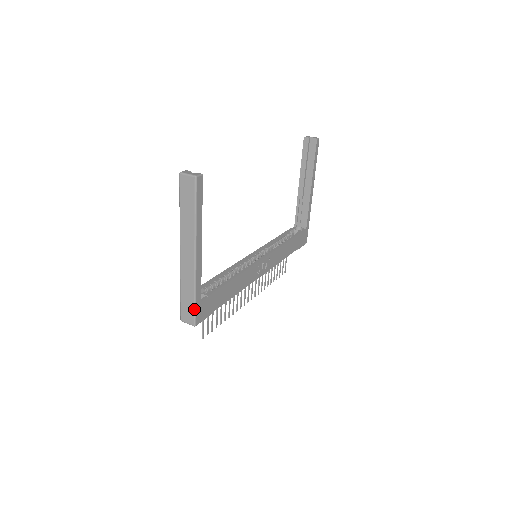
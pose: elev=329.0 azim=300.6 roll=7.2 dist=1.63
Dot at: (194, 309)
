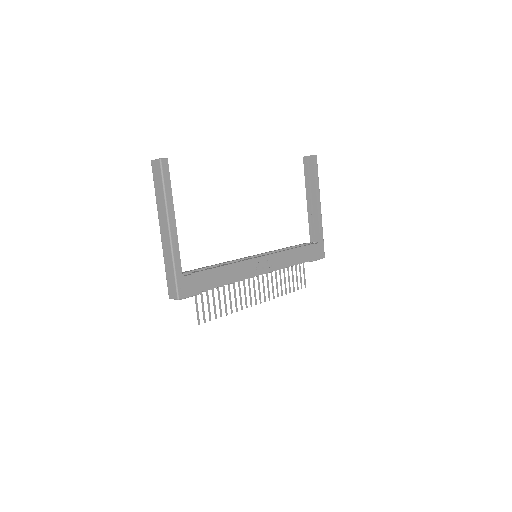
Dot at: (175, 282)
